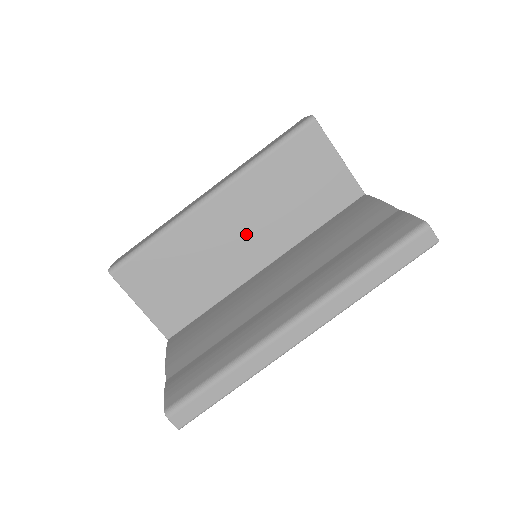
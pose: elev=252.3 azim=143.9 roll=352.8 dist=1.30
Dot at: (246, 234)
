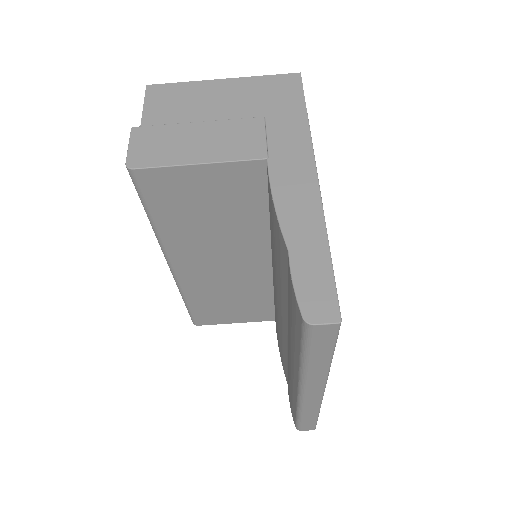
Dot at: (227, 261)
